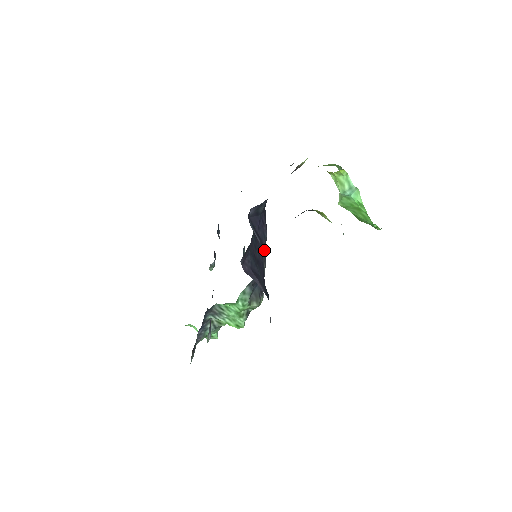
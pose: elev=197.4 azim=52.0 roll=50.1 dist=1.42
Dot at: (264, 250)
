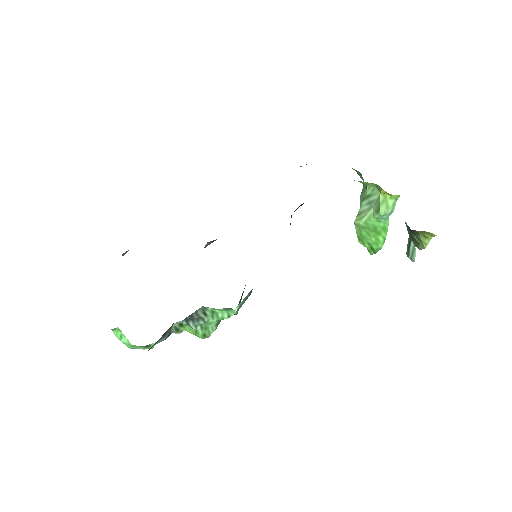
Dot at: occluded
